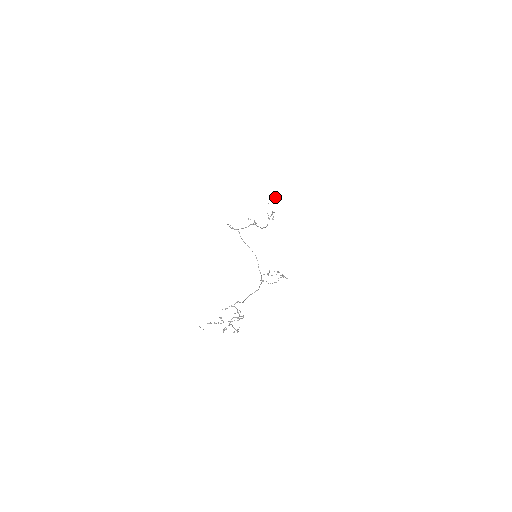
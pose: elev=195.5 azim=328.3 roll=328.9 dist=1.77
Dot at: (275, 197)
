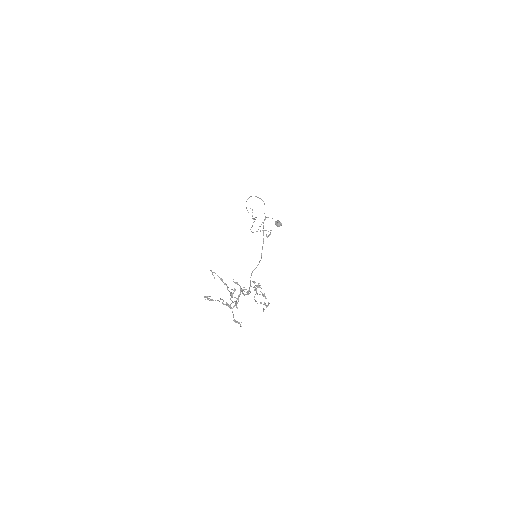
Dot at: (277, 221)
